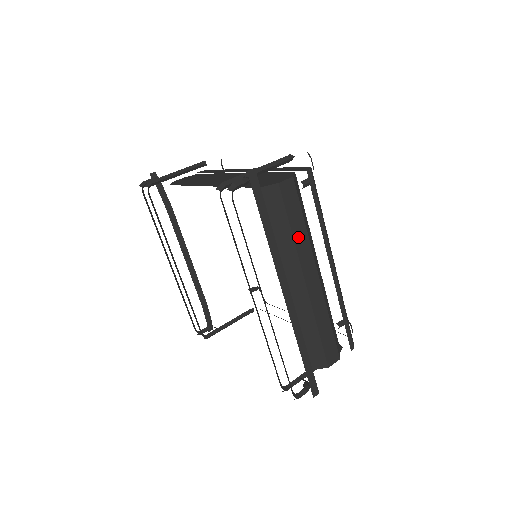
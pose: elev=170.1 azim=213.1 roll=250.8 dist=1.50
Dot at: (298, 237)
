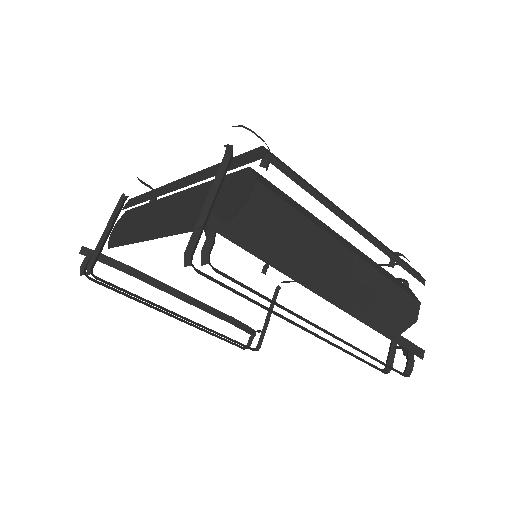
Dot at: (308, 236)
